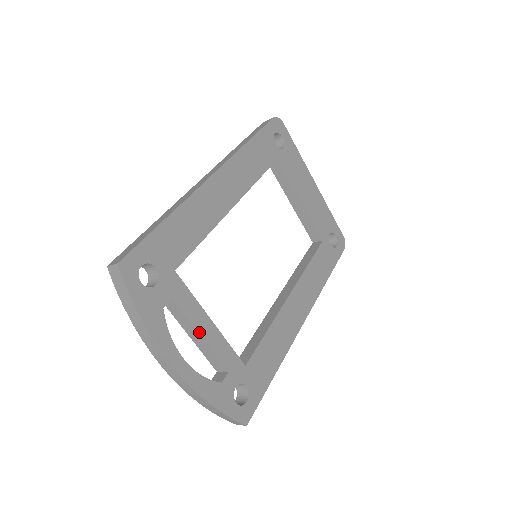
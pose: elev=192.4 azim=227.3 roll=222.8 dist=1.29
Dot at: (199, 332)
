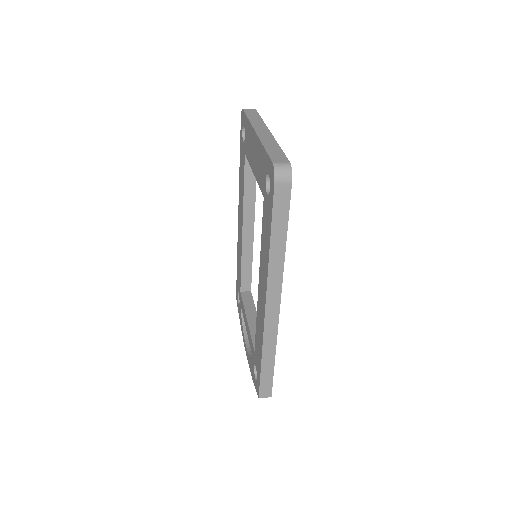
Dot at: occluded
